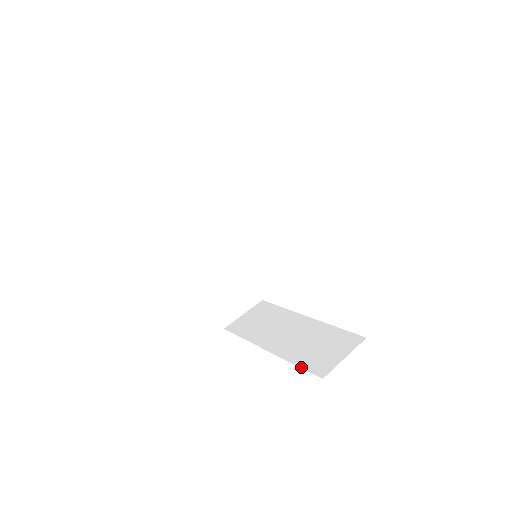
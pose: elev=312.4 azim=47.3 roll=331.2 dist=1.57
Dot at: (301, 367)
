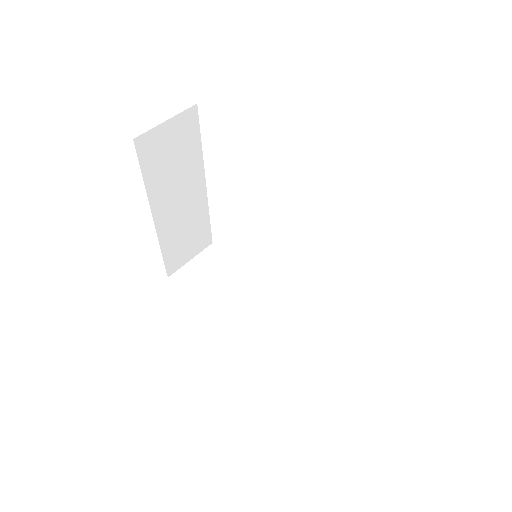
Dot at: occluded
